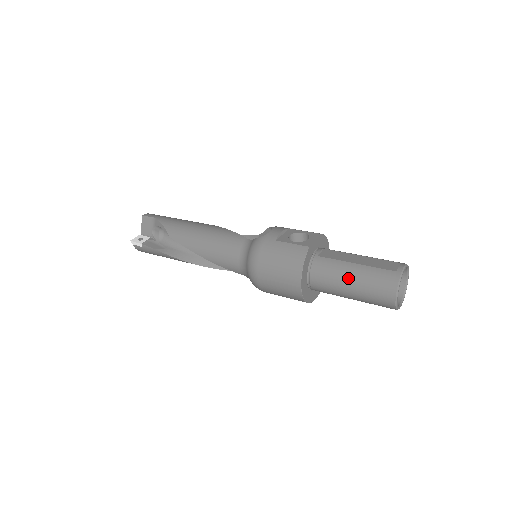
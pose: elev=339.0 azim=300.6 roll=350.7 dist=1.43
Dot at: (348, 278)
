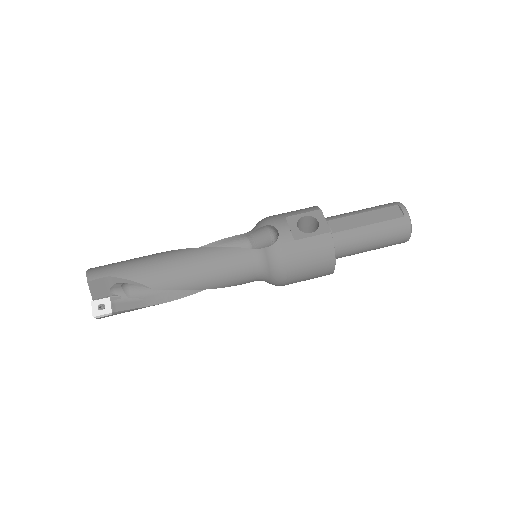
Dot at: (369, 240)
